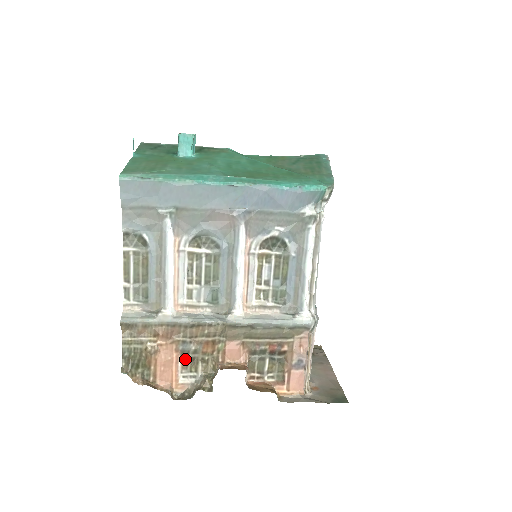
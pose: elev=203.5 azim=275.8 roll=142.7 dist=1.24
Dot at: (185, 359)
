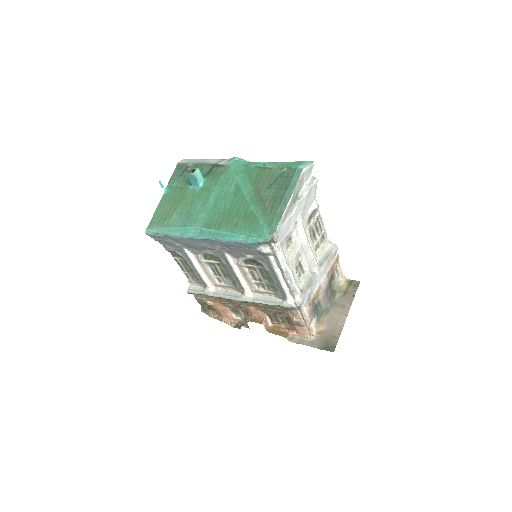
Dot at: (232, 309)
